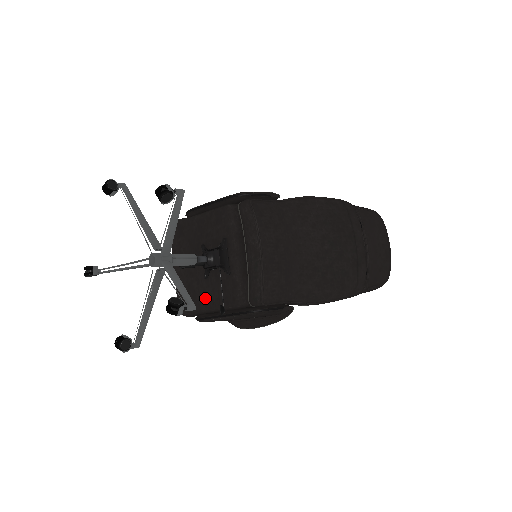
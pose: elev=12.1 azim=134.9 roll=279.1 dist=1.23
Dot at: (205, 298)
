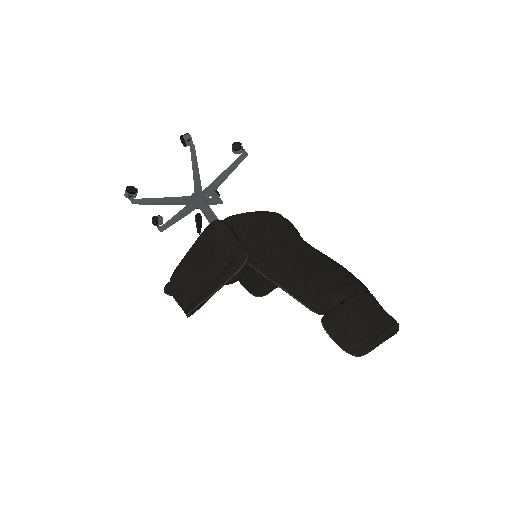
Dot at: occluded
